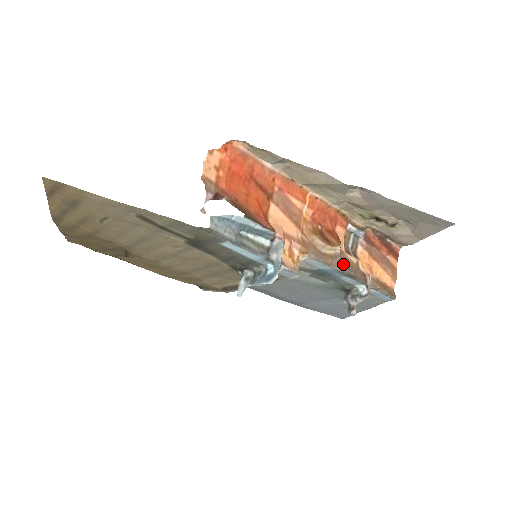
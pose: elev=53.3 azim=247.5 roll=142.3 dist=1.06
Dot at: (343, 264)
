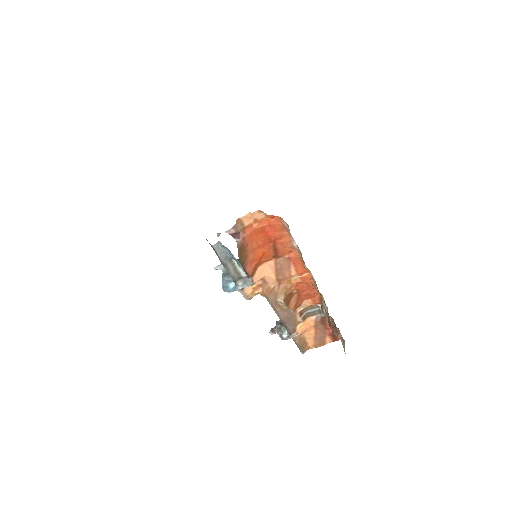
Dot at: (286, 317)
